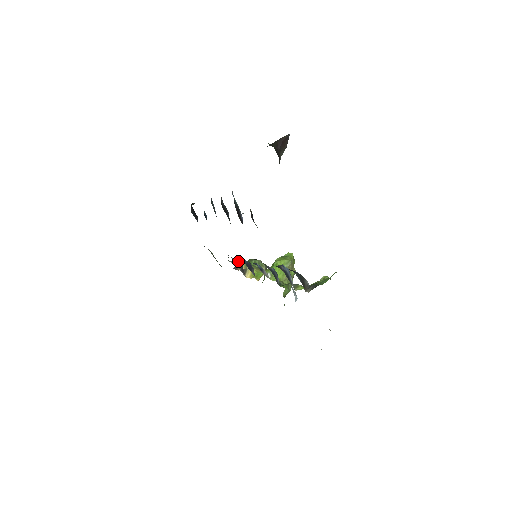
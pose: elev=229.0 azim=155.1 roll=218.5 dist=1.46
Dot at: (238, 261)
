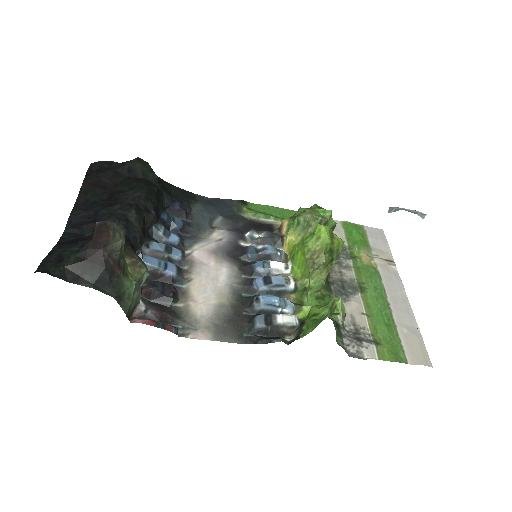
Dot at: (261, 239)
